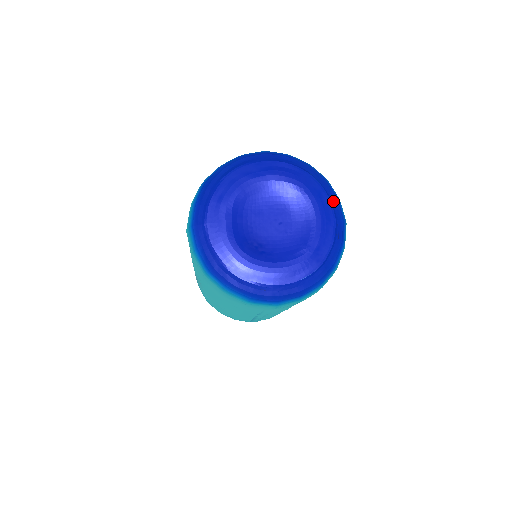
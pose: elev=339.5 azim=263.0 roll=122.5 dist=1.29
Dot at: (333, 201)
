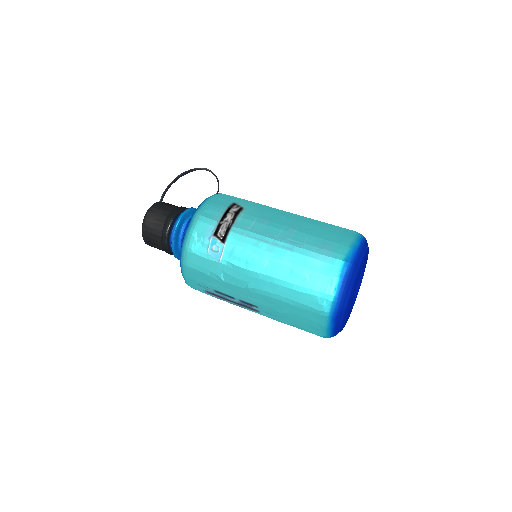
Dot at: occluded
